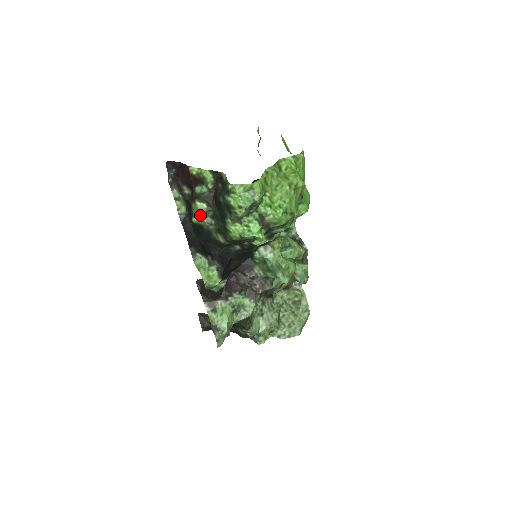
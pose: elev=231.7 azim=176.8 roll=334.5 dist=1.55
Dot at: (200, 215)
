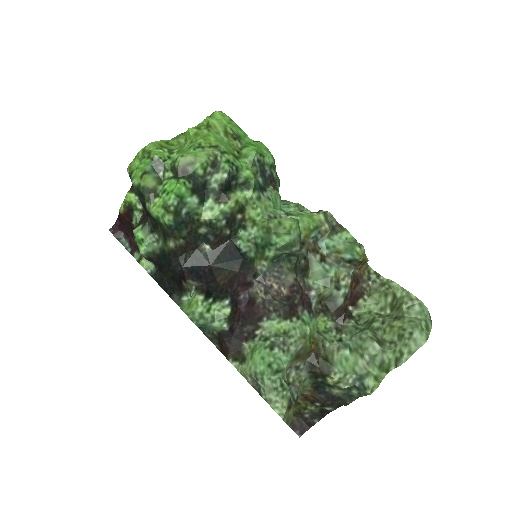
Dot at: (140, 239)
